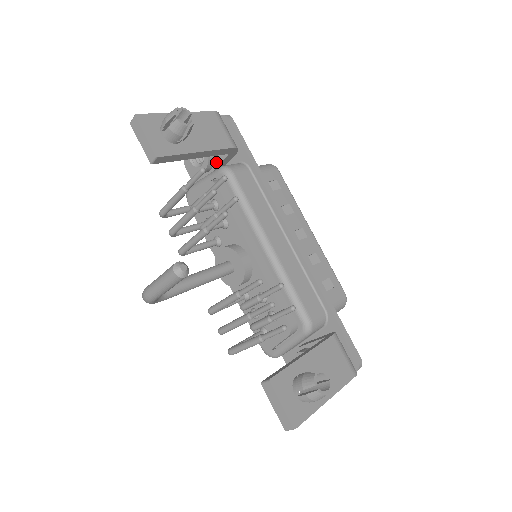
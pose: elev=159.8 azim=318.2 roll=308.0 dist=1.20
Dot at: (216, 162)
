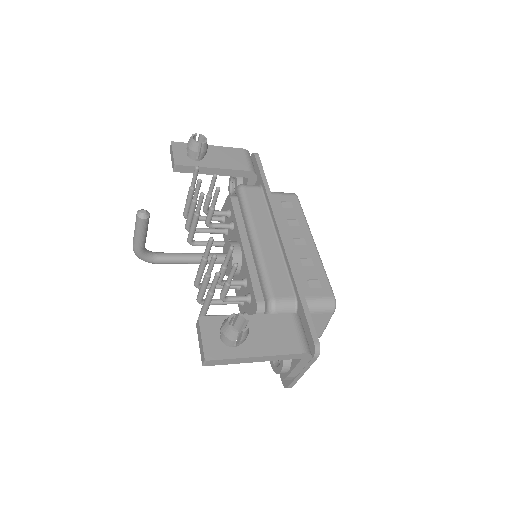
Dot at: occluded
